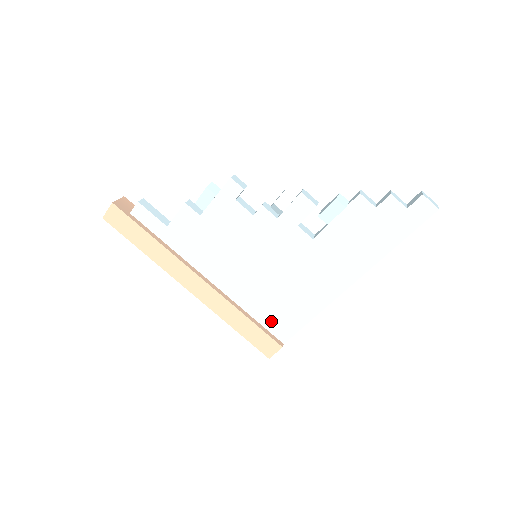
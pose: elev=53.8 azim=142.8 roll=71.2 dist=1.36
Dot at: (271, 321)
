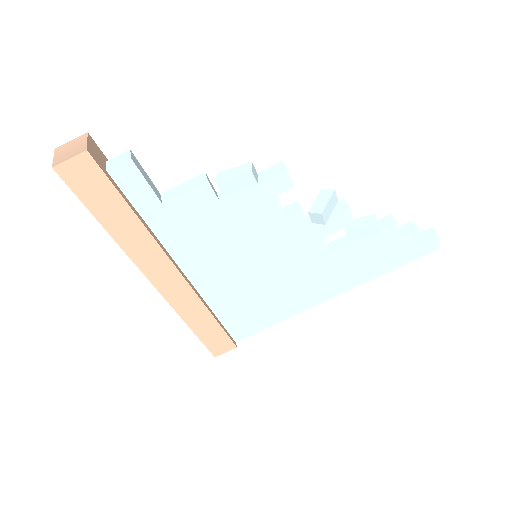
Dot at: (236, 322)
